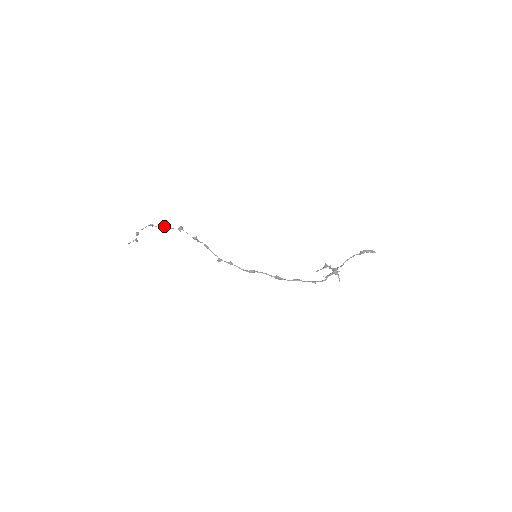
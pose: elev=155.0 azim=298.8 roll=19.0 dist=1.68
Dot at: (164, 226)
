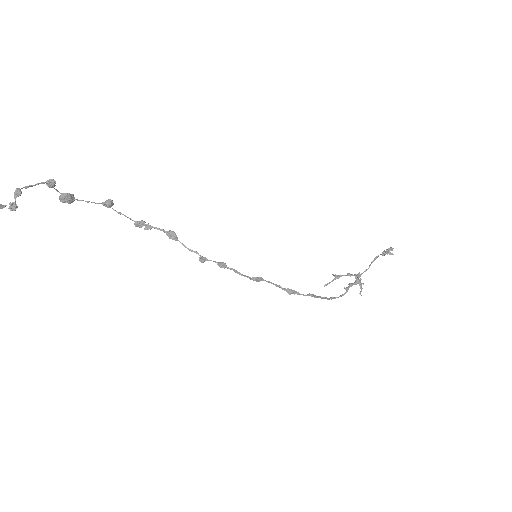
Dot at: occluded
